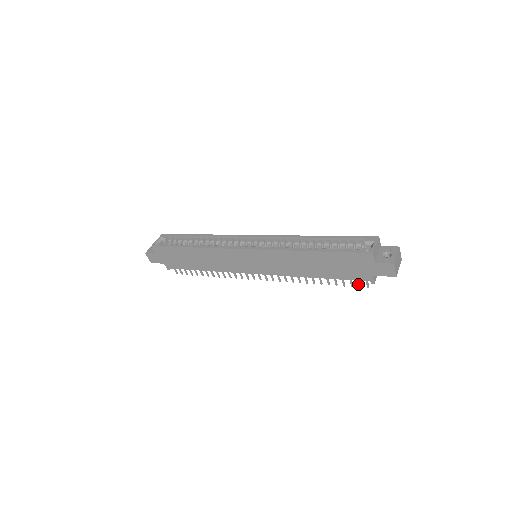
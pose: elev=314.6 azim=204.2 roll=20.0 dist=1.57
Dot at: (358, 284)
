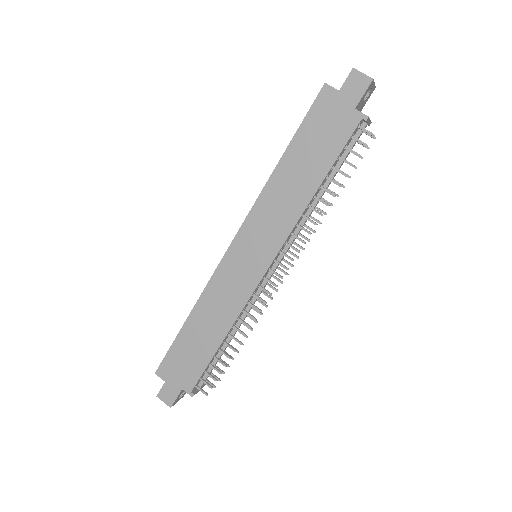
Dot at: occluded
